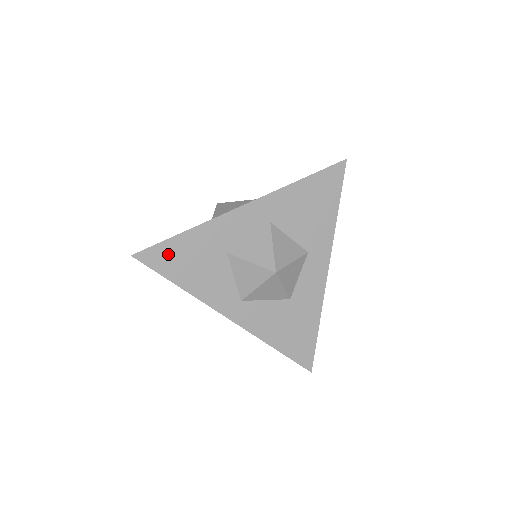
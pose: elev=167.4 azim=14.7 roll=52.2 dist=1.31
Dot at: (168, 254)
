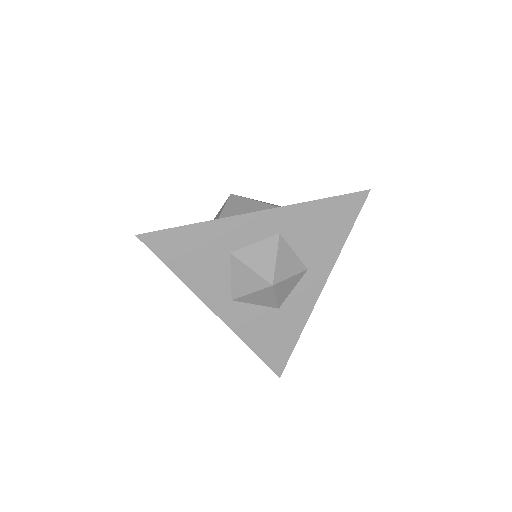
Dot at: (172, 242)
